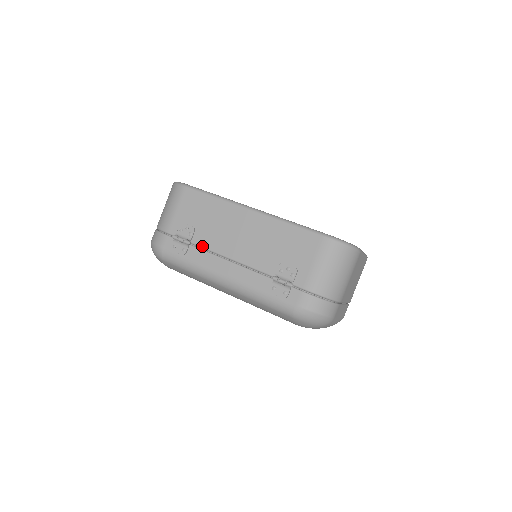
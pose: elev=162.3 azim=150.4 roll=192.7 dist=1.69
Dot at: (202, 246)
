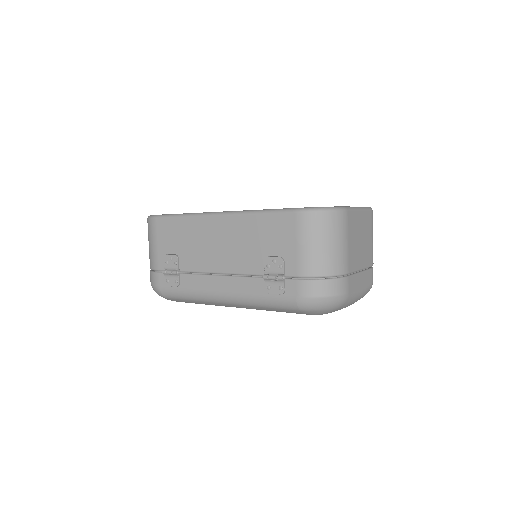
Dot at: (190, 271)
